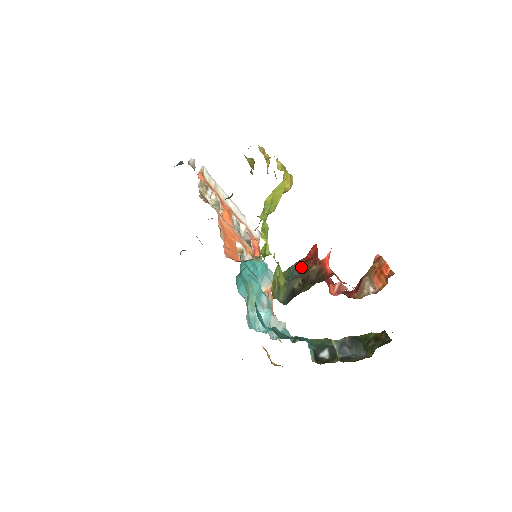
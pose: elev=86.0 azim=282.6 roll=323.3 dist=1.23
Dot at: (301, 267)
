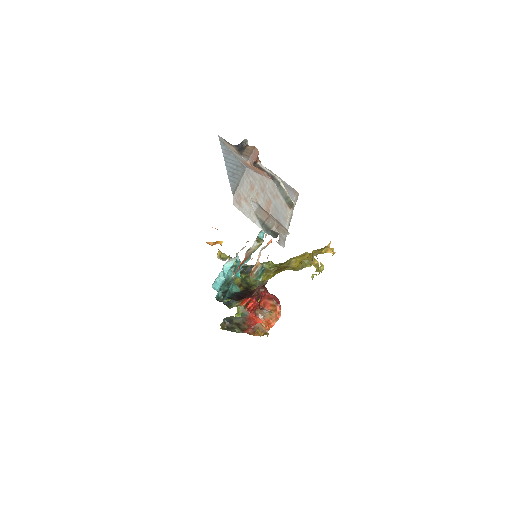
Dot at: (245, 319)
